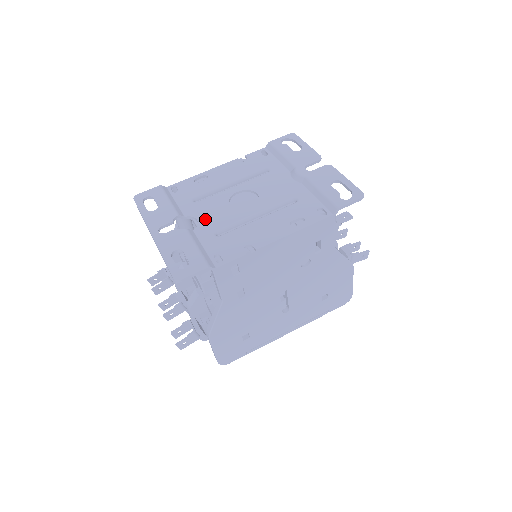
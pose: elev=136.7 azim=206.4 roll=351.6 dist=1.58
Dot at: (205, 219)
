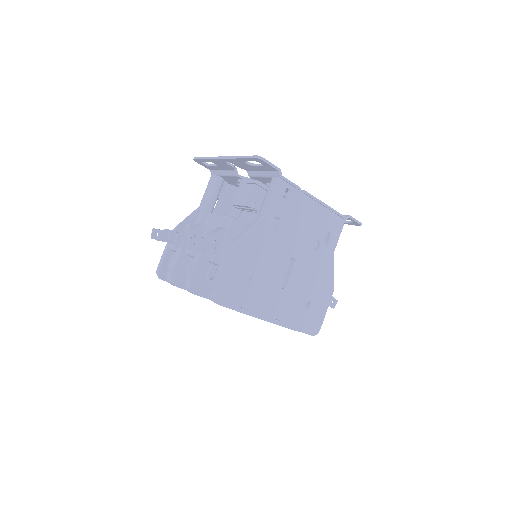
Dot at: occluded
